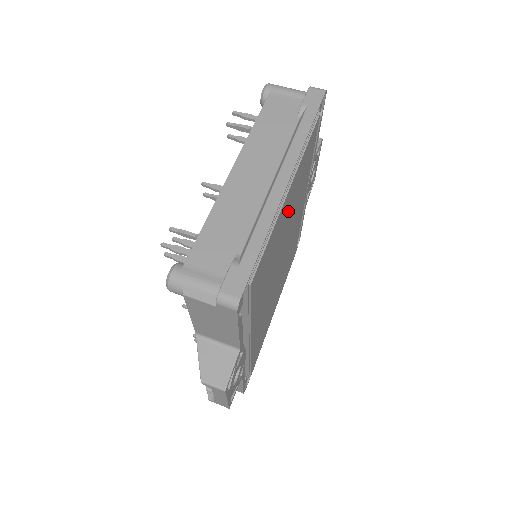
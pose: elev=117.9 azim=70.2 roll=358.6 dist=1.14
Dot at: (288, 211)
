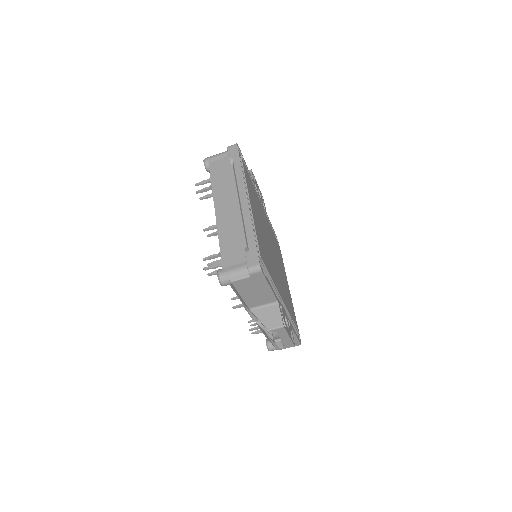
Dot at: (257, 216)
